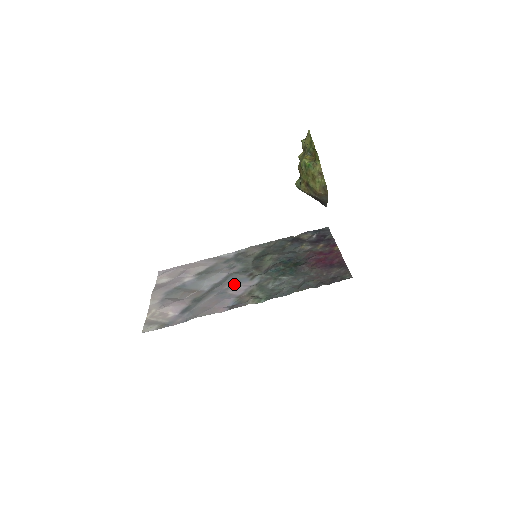
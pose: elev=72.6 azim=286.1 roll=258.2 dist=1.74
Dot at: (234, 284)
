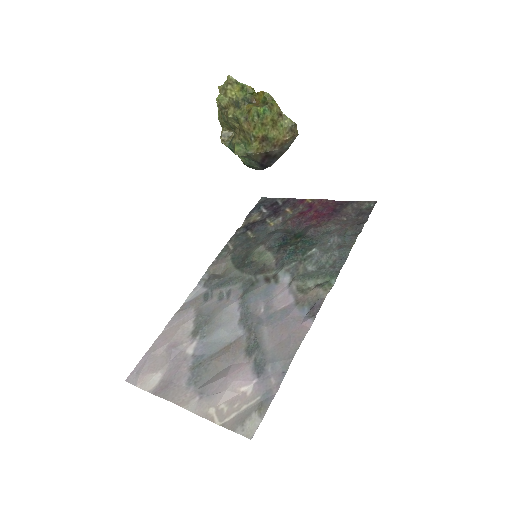
Dot at: (266, 300)
